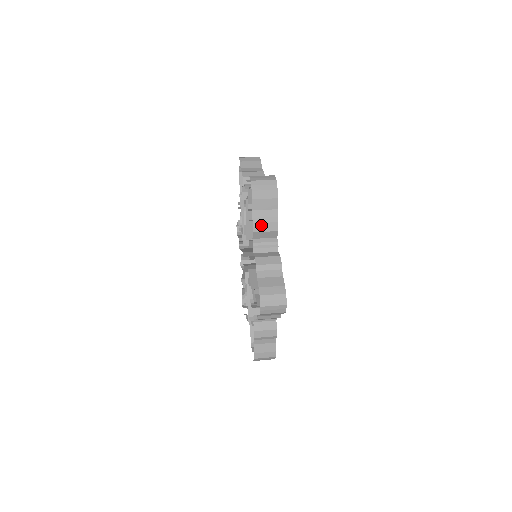
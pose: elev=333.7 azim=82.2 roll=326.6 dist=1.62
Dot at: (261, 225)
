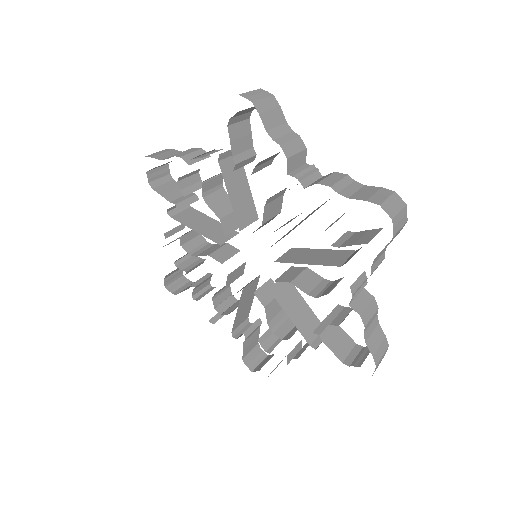
Dot at: (373, 271)
